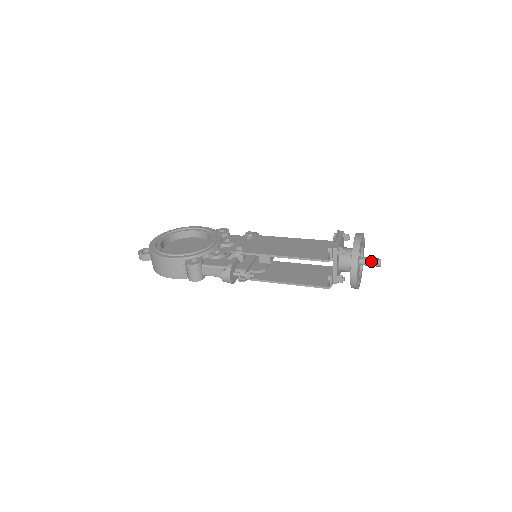
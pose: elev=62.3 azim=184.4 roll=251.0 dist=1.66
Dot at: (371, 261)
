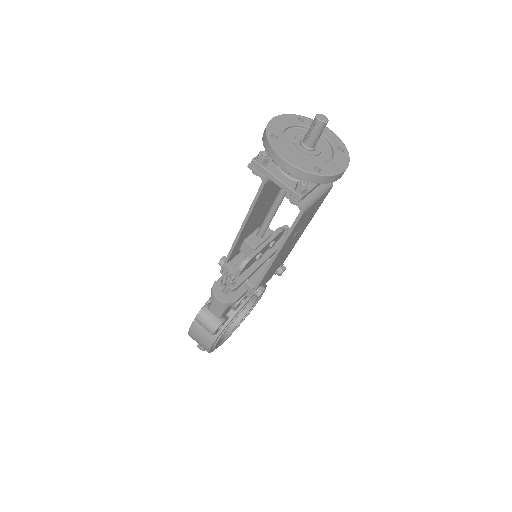
Dot at: (309, 129)
